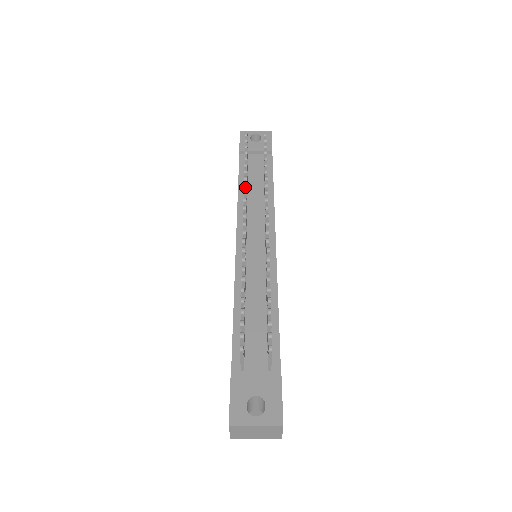
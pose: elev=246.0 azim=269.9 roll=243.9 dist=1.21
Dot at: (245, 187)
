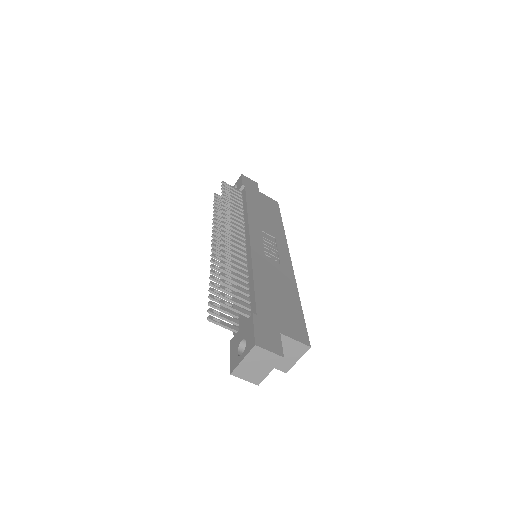
Dot at: (214, 224)
